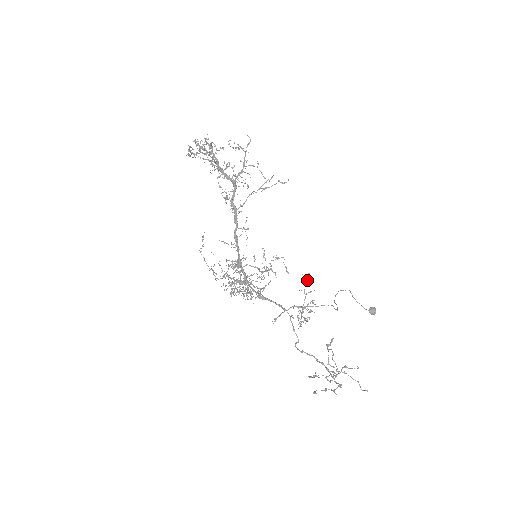
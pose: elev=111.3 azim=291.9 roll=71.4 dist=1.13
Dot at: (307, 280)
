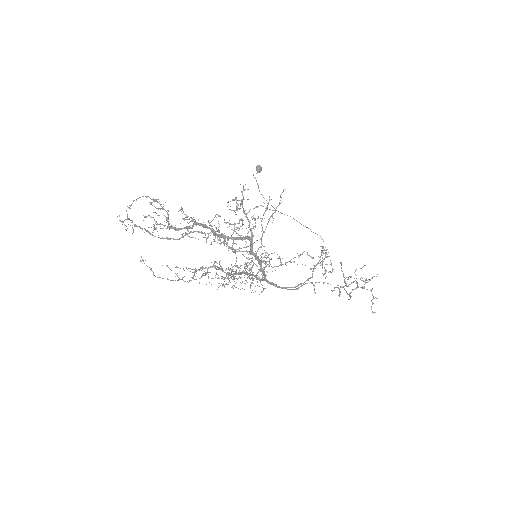
Dot at: (322, 248)
